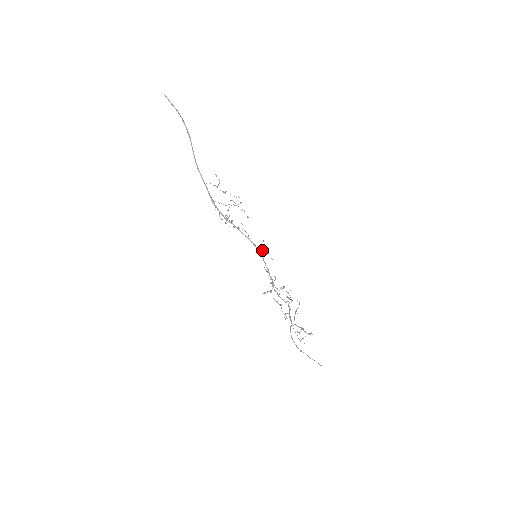
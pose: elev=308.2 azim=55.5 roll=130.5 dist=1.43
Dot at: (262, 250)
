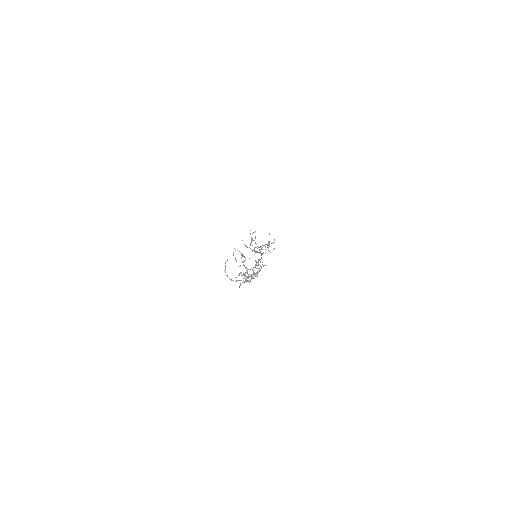
Dot at: occluded
